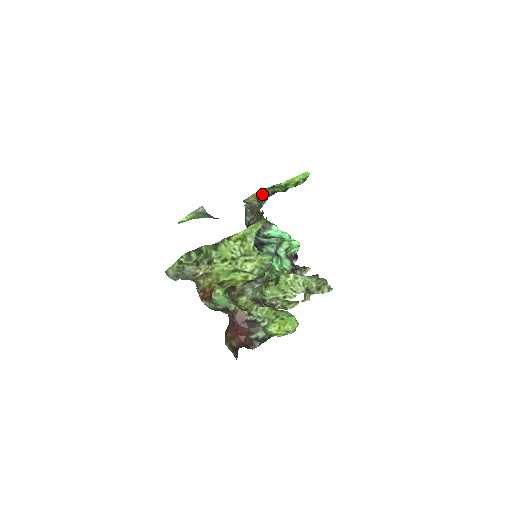
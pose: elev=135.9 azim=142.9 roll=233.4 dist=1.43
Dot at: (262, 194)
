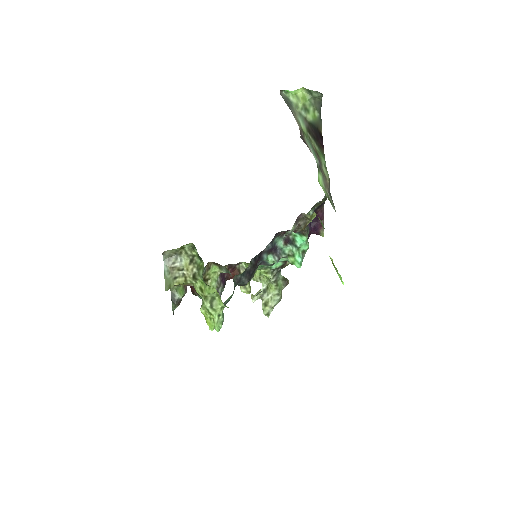
Dot at: (322, 223)
